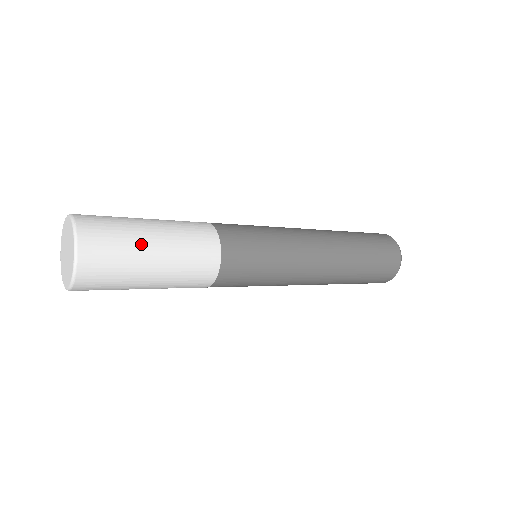
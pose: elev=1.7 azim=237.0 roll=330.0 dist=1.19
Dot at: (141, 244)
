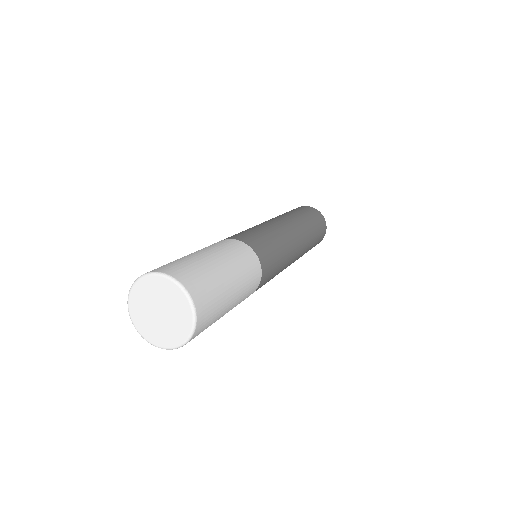
Dot at: (226, 307)
